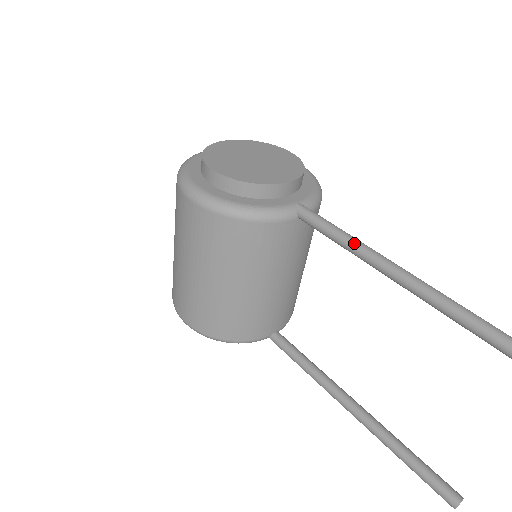
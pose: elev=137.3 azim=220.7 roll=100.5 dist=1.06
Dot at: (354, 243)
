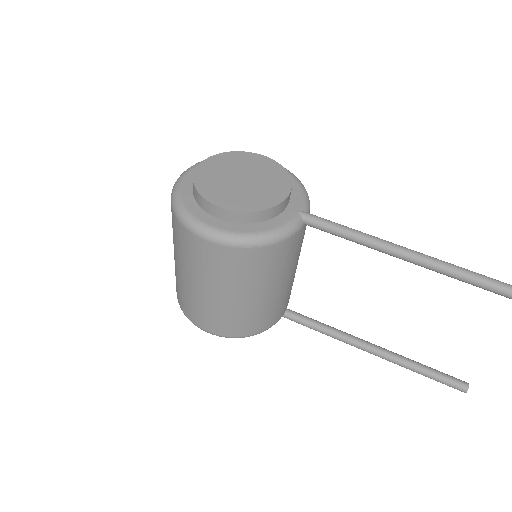
Dot at: (365, 238)
